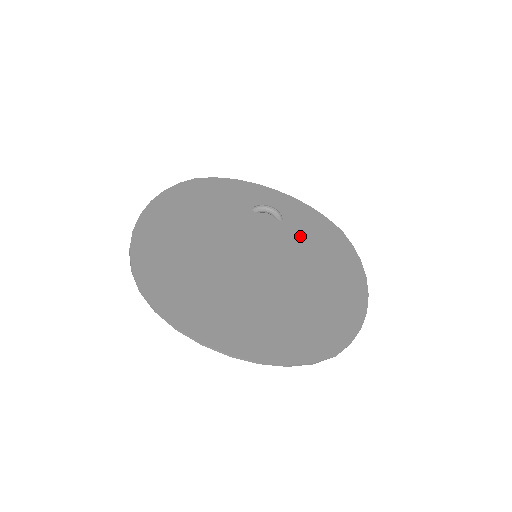
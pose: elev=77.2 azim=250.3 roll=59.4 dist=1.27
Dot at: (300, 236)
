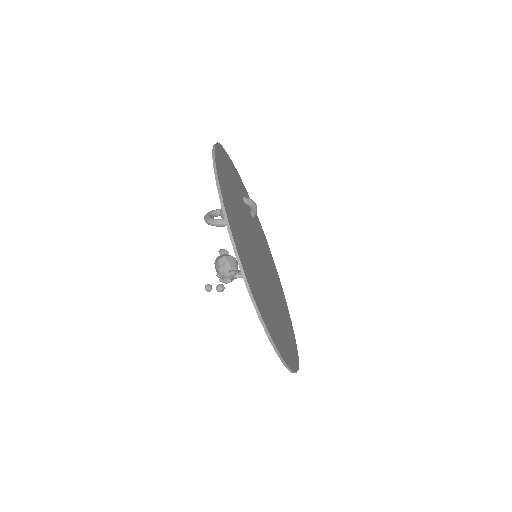
Dot at: occluded
